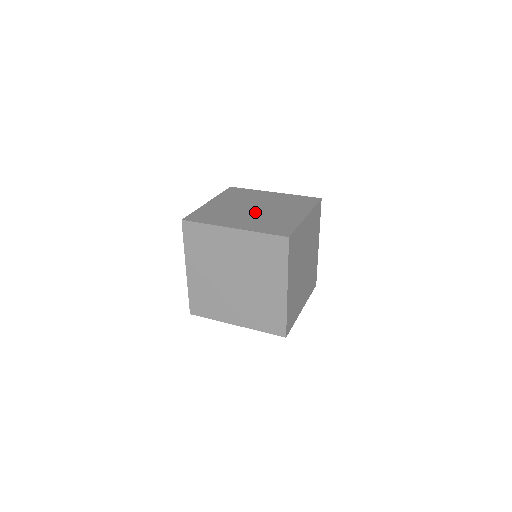
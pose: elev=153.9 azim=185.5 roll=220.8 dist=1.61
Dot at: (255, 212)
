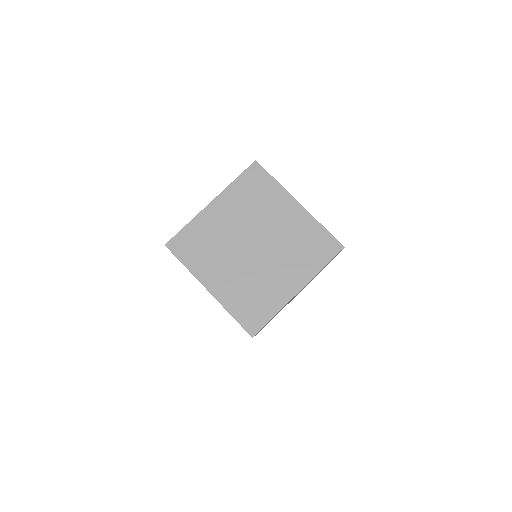
Dot at: occluded
